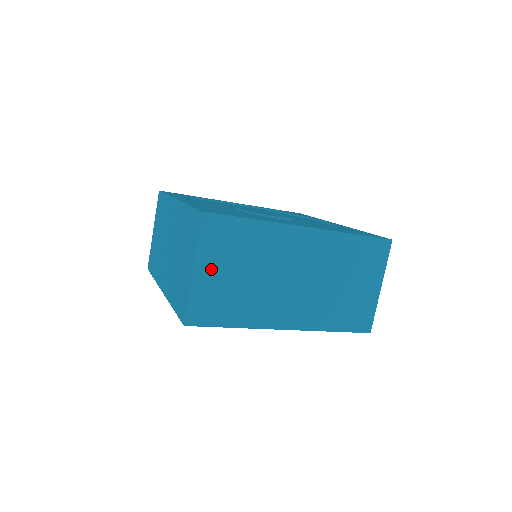
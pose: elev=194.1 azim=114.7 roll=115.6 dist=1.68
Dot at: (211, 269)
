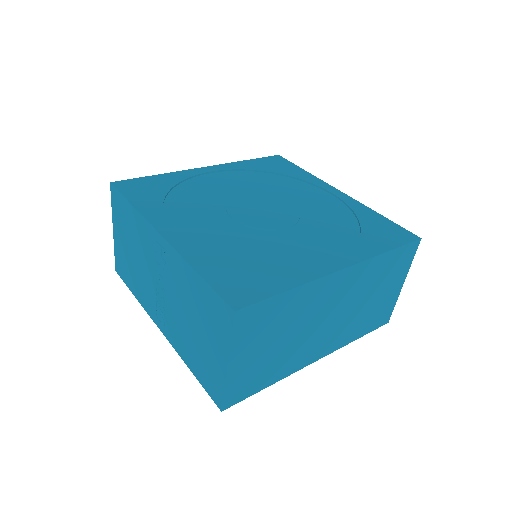
Dot at: (246, 355)
